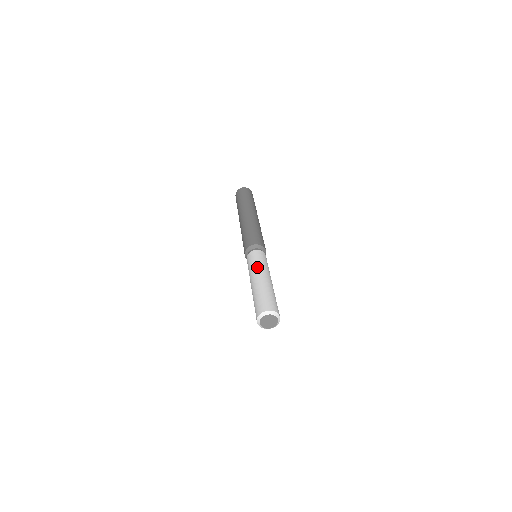
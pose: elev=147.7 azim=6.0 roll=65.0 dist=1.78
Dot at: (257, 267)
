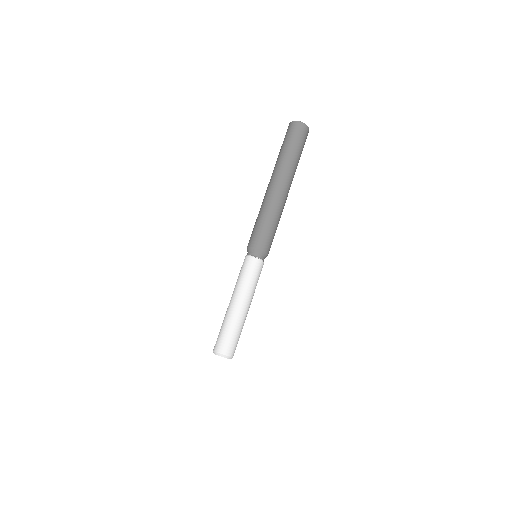
Dot at: (251, 290)
